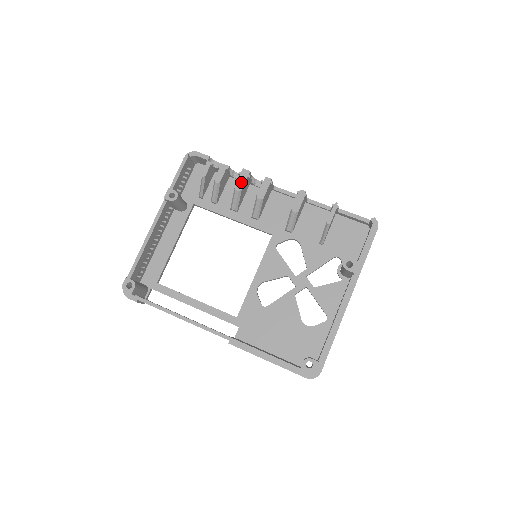
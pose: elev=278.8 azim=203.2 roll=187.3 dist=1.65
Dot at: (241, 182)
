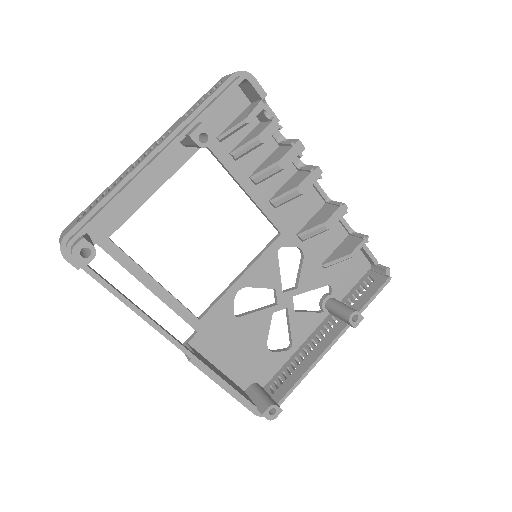
Dot at: (289, 158)
